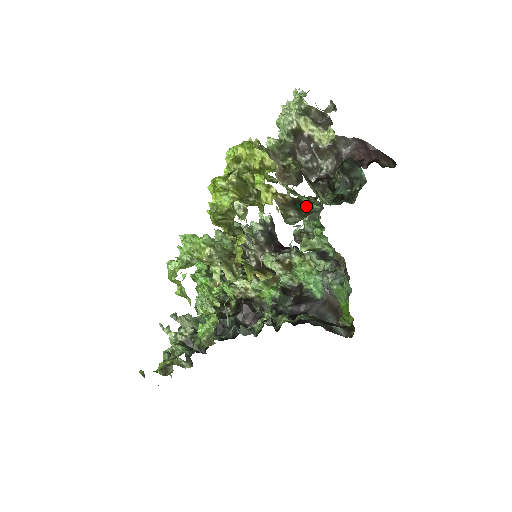
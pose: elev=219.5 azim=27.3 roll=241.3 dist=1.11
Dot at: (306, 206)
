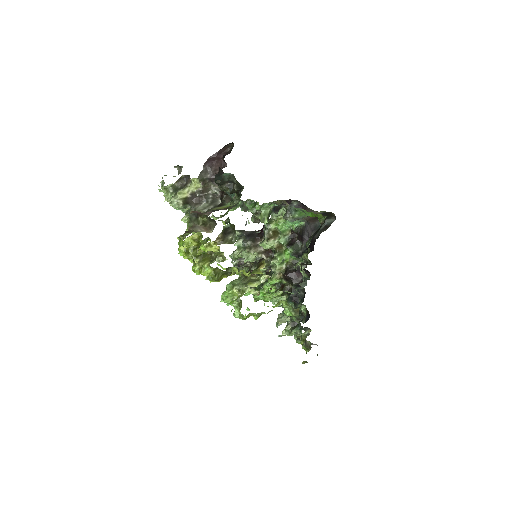
Dot at: (230, 227)
